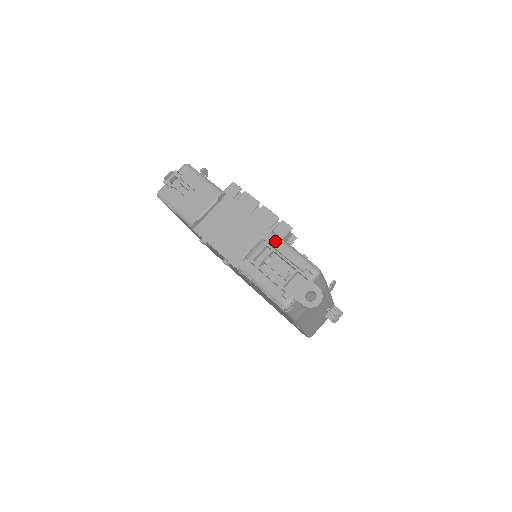
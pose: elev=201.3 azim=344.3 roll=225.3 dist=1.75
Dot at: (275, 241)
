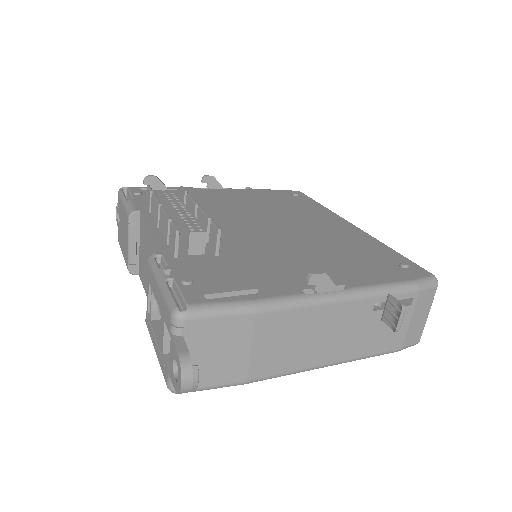
Dot at: (150, 273)
